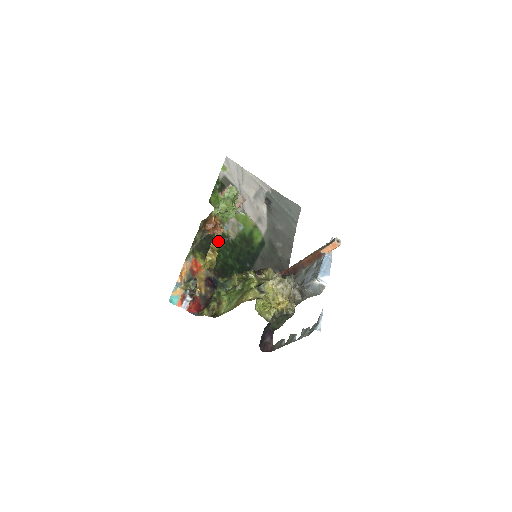
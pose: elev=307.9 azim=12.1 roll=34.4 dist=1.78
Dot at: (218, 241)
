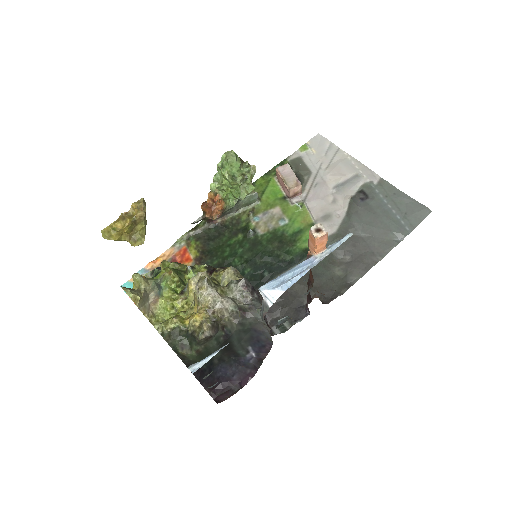
Dot at: (136, 206)
